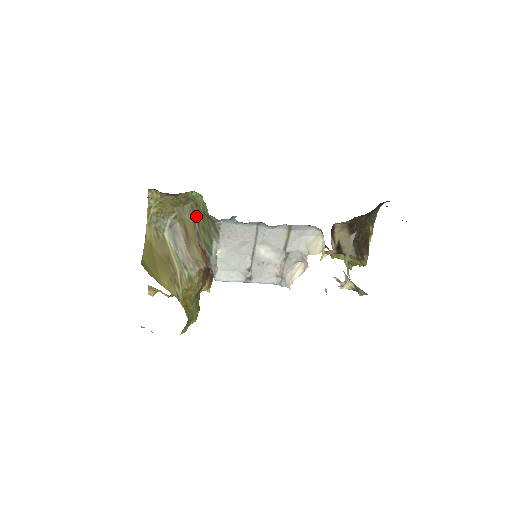
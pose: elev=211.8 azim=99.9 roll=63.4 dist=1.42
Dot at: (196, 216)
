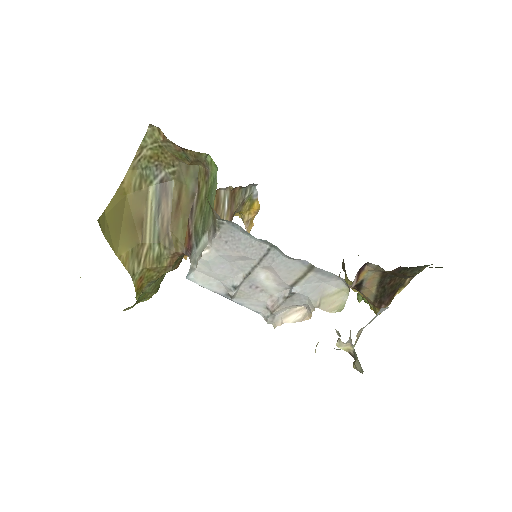
Dot at: (200, 186)
